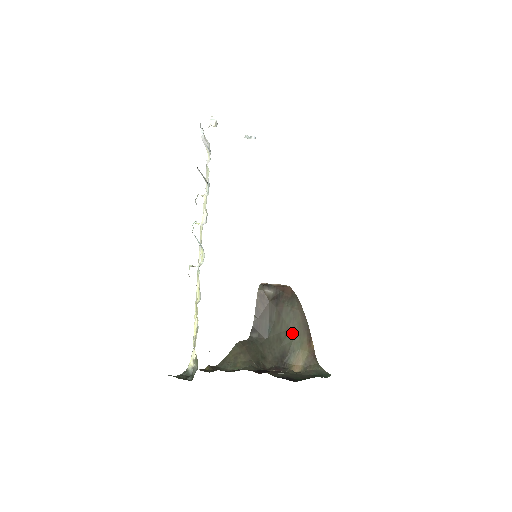
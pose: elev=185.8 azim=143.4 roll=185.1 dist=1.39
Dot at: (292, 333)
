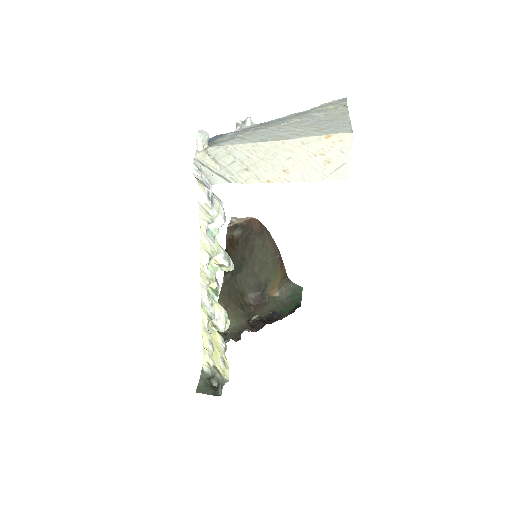
Dot at: (266, 266)
